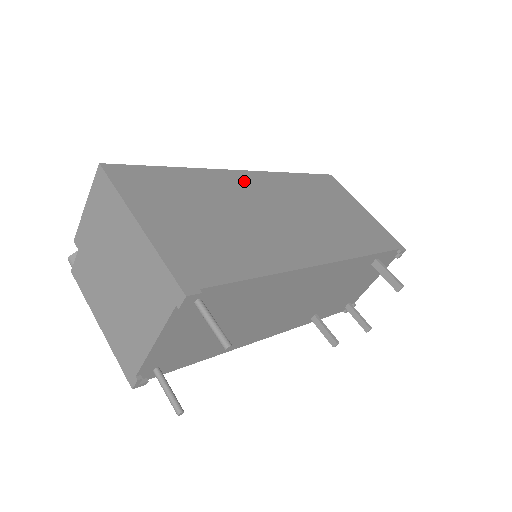
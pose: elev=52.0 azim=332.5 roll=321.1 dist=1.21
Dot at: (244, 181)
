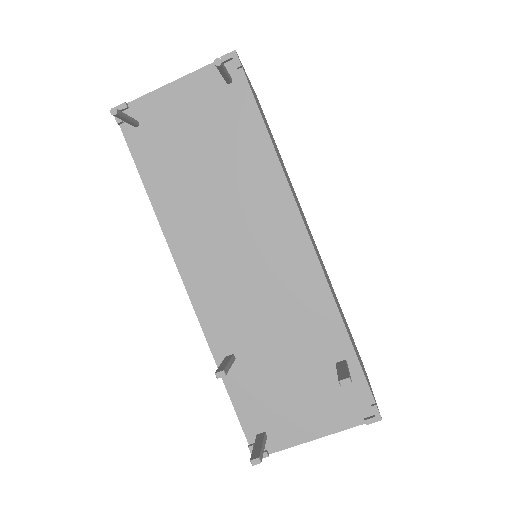
Dot at: (306, 221)
